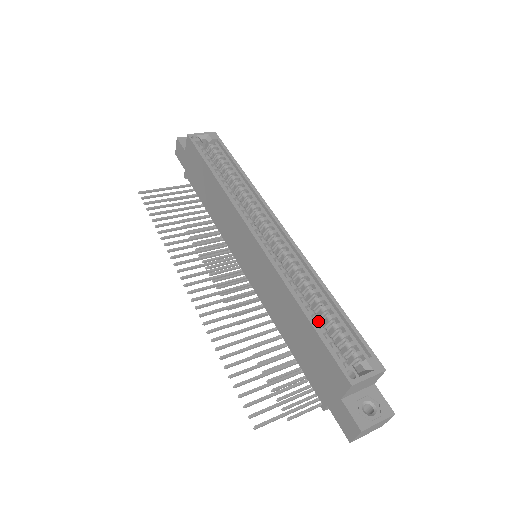
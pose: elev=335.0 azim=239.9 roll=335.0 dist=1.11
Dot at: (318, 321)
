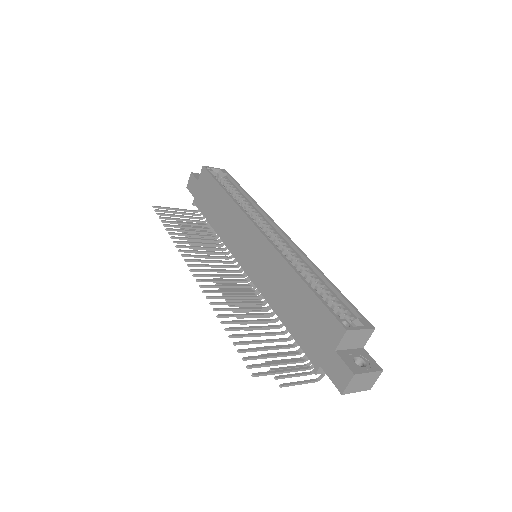
Dot at: (315, 290)
